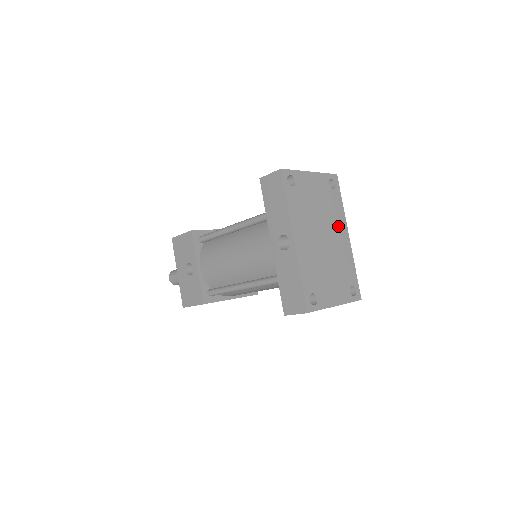
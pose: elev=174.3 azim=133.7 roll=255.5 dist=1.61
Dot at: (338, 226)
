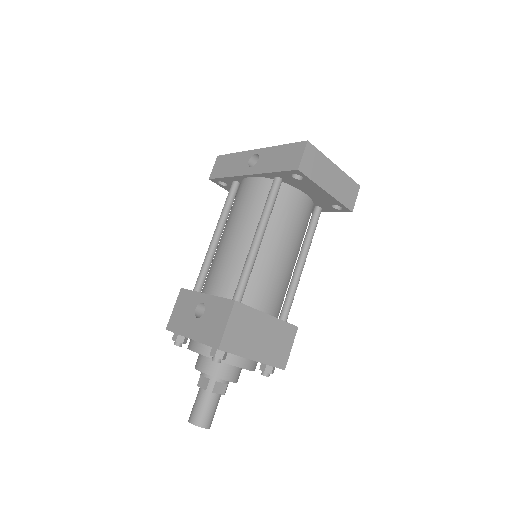
Dot at: occluded
